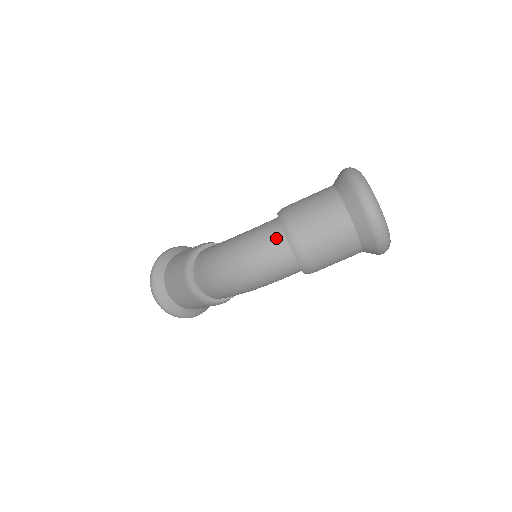
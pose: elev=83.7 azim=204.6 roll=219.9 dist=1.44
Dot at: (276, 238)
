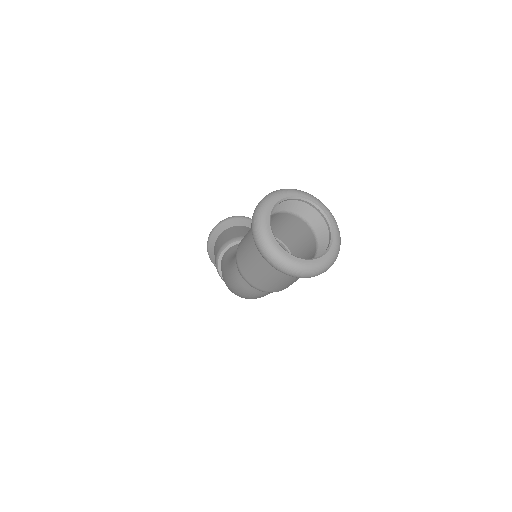
Dot at: (246, 283)
